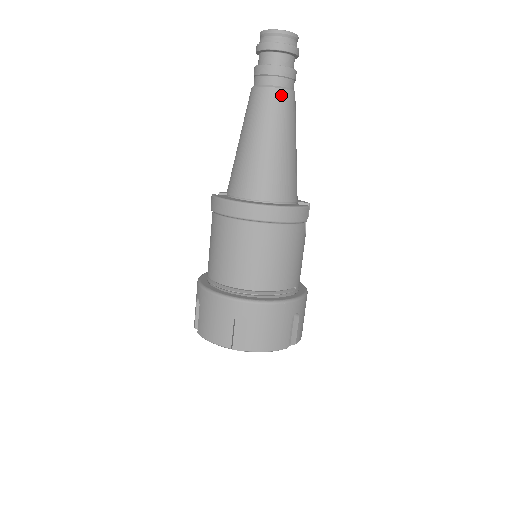
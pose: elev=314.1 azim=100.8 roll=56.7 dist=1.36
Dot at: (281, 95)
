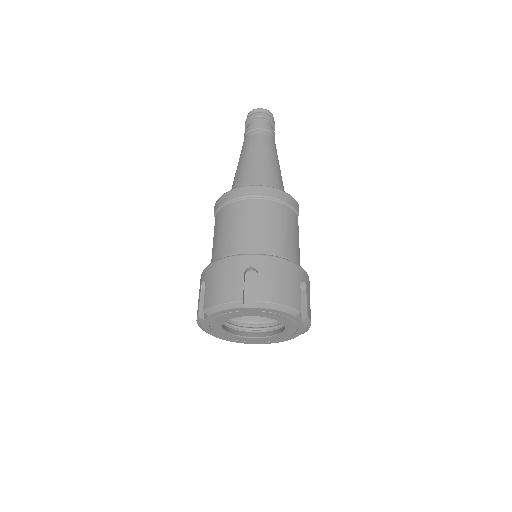
Dot at: (267, 138)
